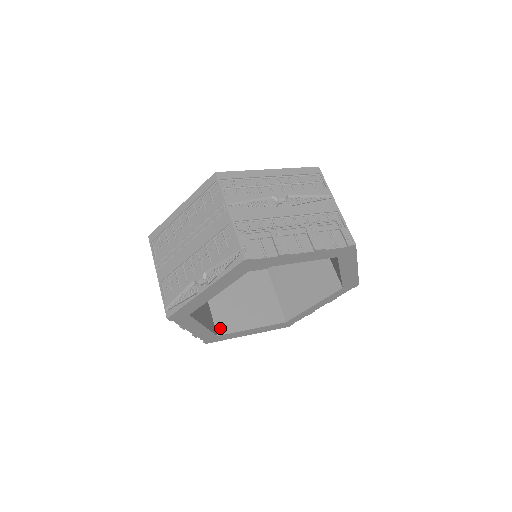
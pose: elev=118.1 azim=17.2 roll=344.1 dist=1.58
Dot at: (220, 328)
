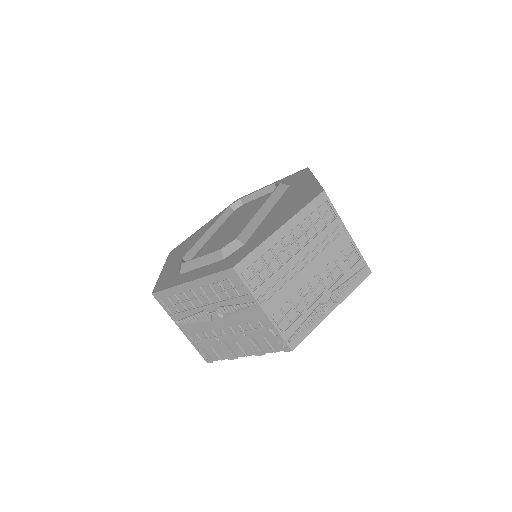
Dot at: occluded
